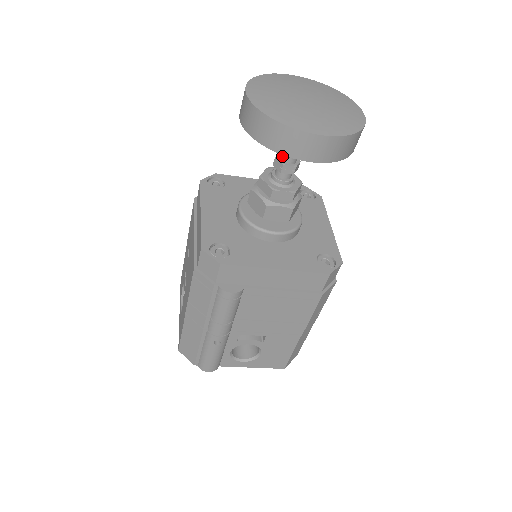
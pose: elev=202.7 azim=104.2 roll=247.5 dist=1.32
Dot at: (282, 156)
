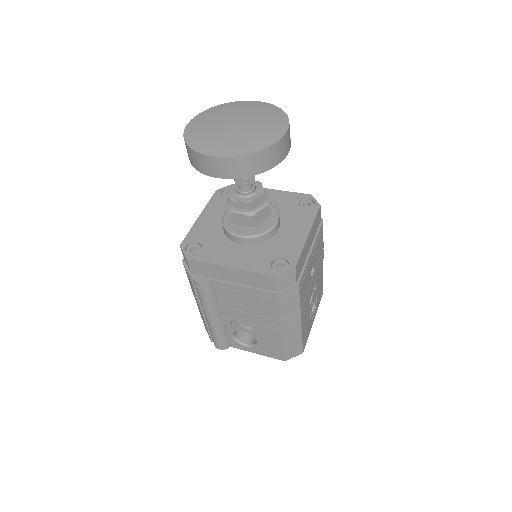
Dot at: occluded
